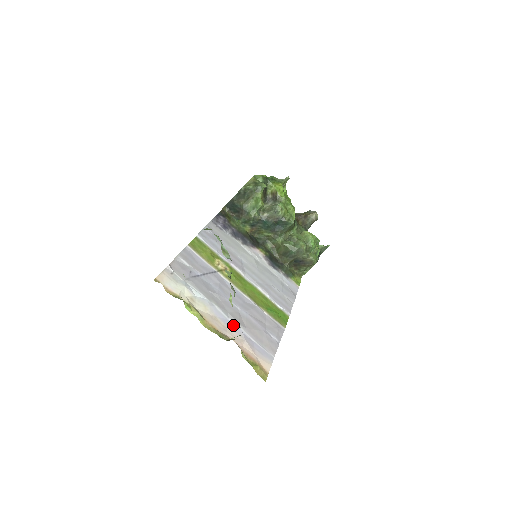
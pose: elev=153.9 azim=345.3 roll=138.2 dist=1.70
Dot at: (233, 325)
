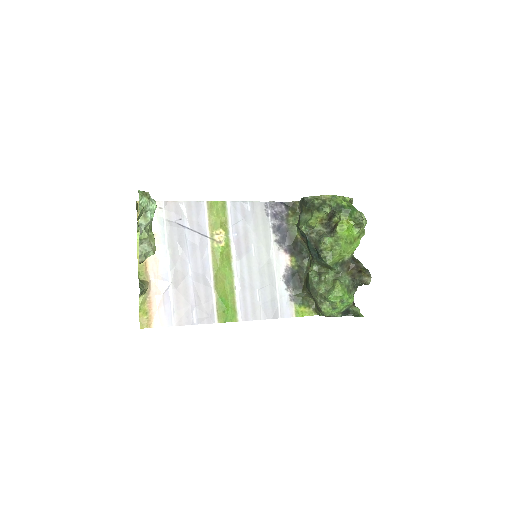
Dot at: (166, 278)
